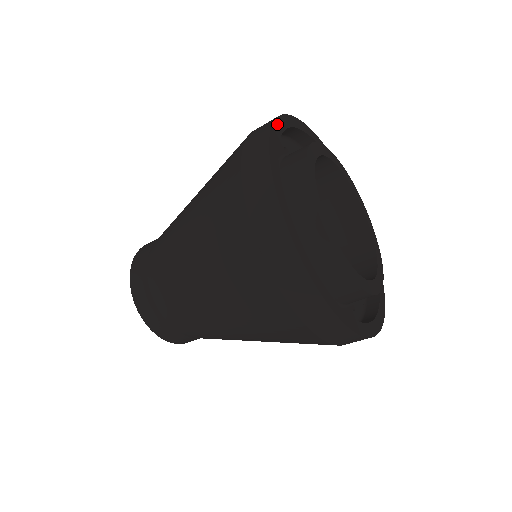
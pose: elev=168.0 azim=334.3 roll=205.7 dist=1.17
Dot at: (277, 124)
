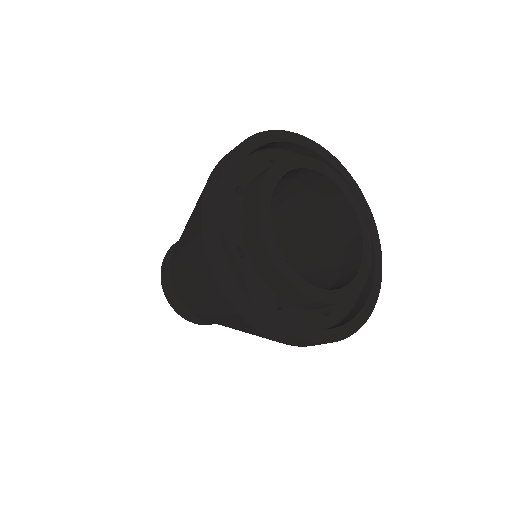
Dot at: (247, 143)
